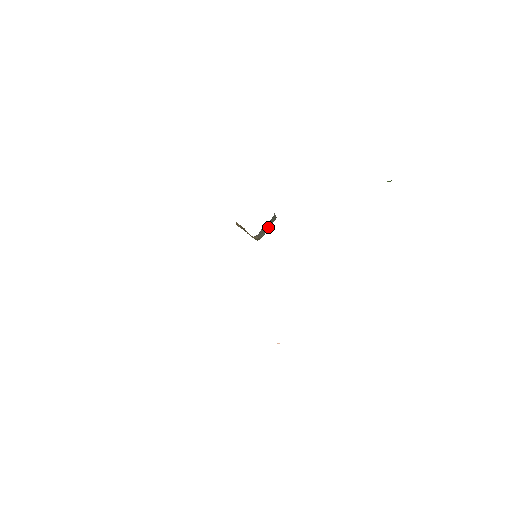
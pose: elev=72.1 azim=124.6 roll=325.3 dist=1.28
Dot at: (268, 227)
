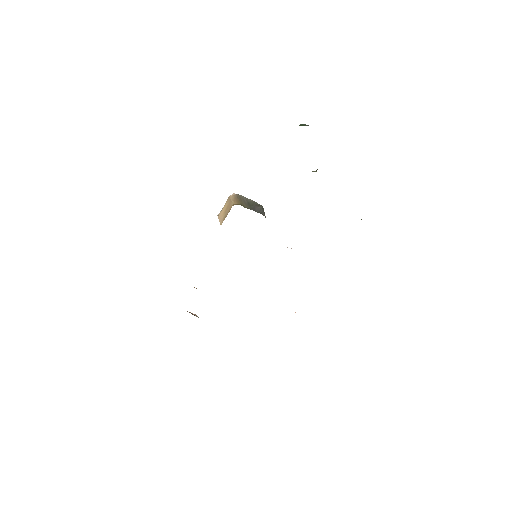
Dot at: occluded
